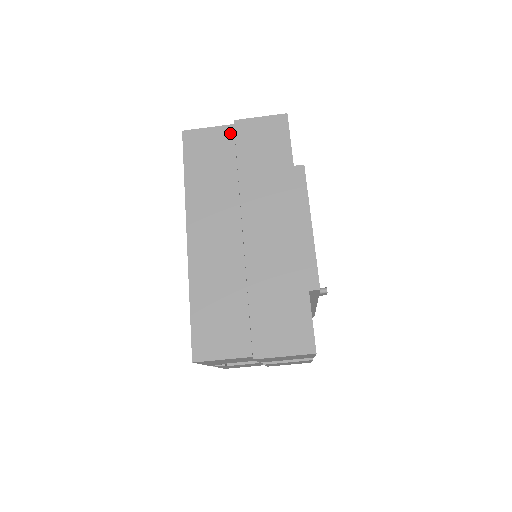
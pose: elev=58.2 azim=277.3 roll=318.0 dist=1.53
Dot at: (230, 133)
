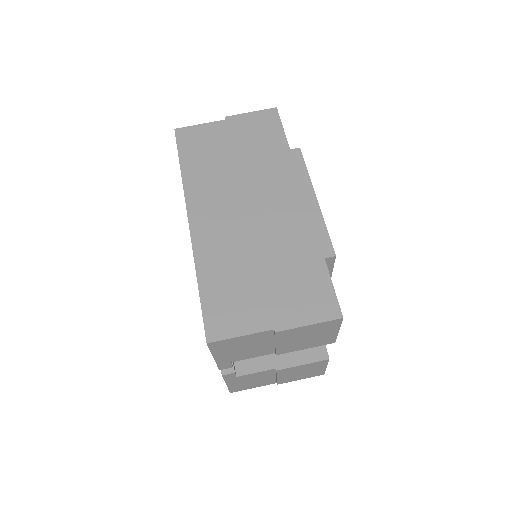
Dot at: (223, 127)
